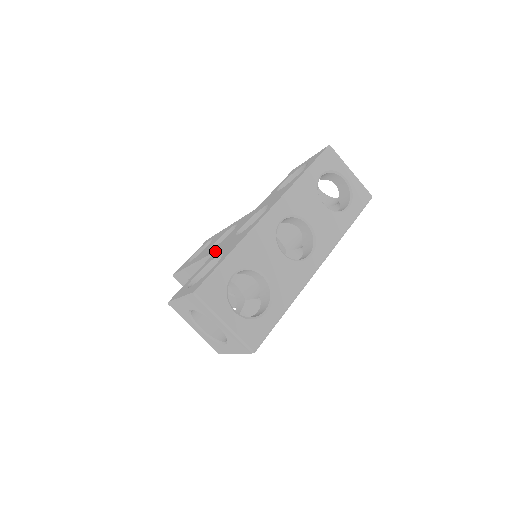
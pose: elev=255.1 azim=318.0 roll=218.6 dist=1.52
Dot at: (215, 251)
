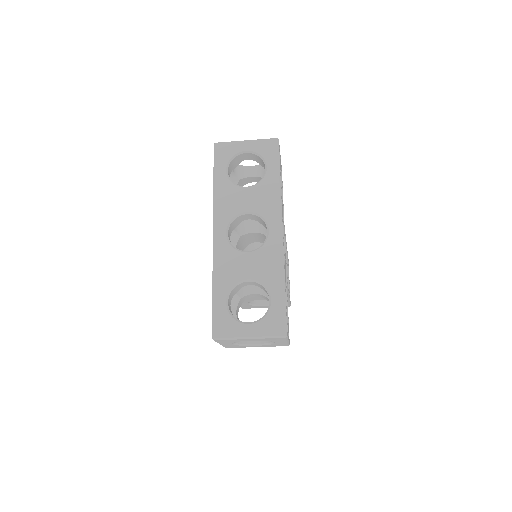
Dot at: occluded
